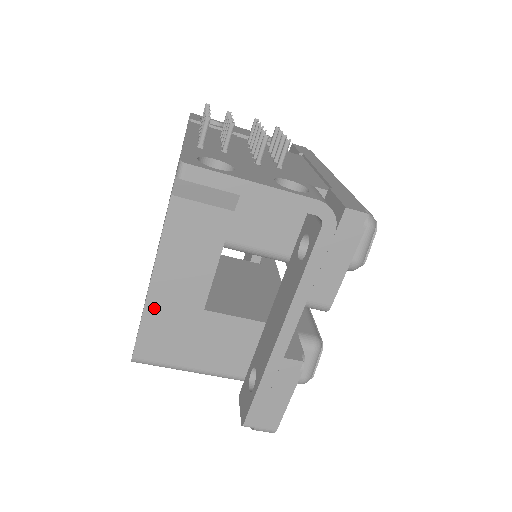
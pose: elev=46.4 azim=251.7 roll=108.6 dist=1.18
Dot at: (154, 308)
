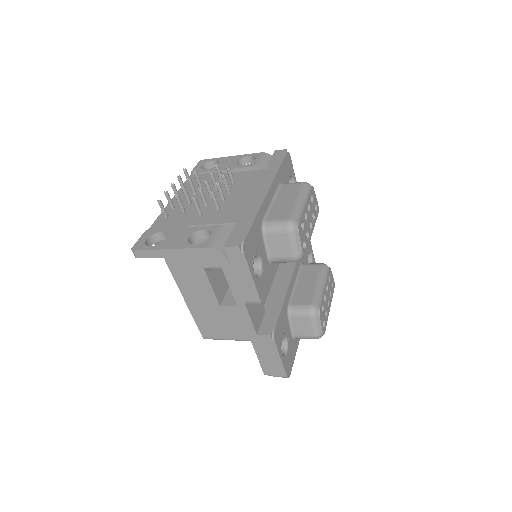
Dot at: (195, 310)
